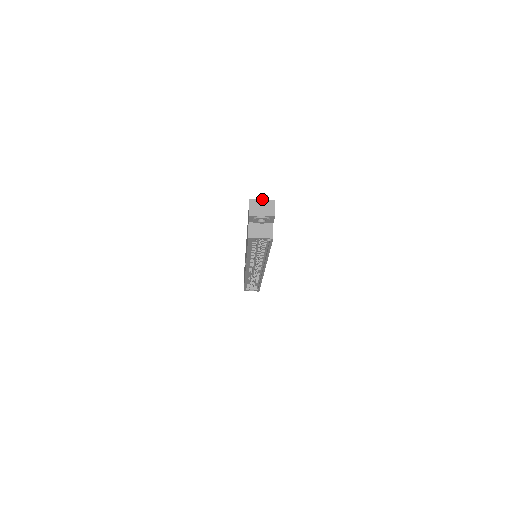
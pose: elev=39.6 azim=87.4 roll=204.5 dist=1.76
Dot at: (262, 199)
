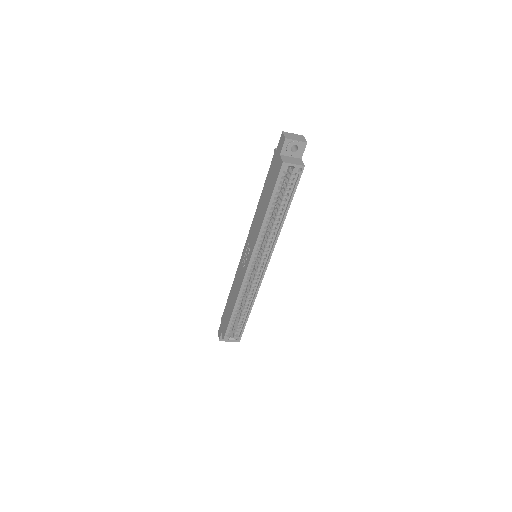
Dot at: (293, 133)
